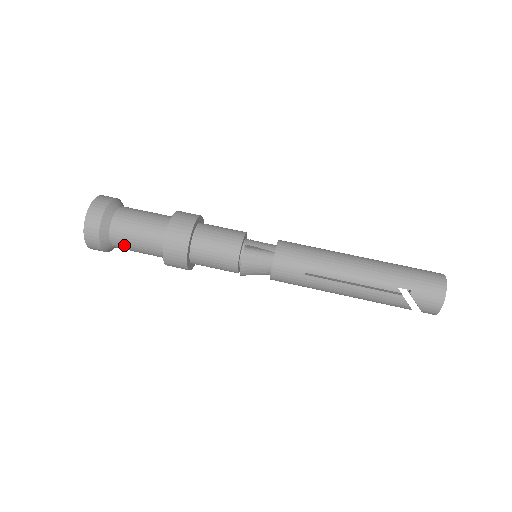
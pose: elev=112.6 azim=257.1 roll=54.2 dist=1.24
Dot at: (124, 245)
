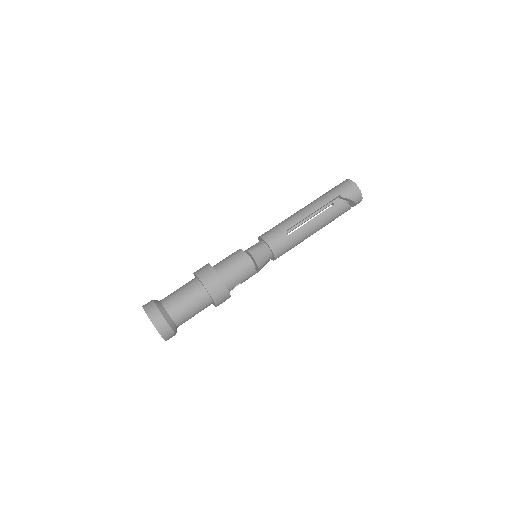
Dot at: (183, 315)
